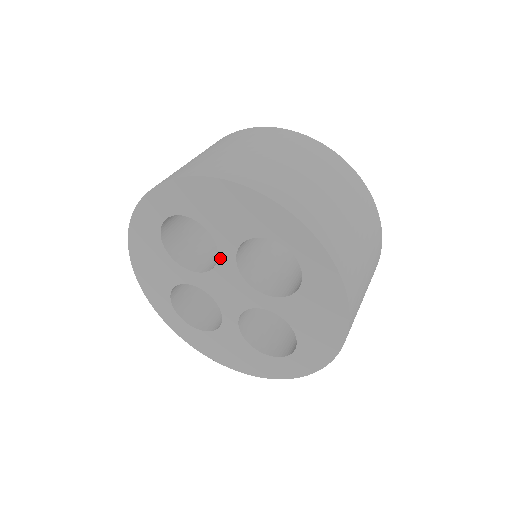
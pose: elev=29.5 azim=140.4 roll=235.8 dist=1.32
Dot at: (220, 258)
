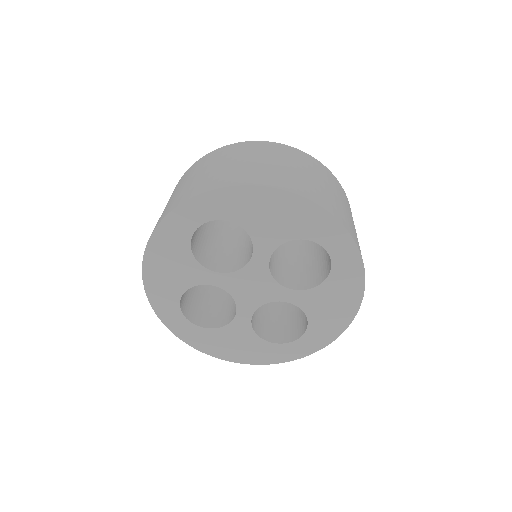
Dot at: (253, 259)
